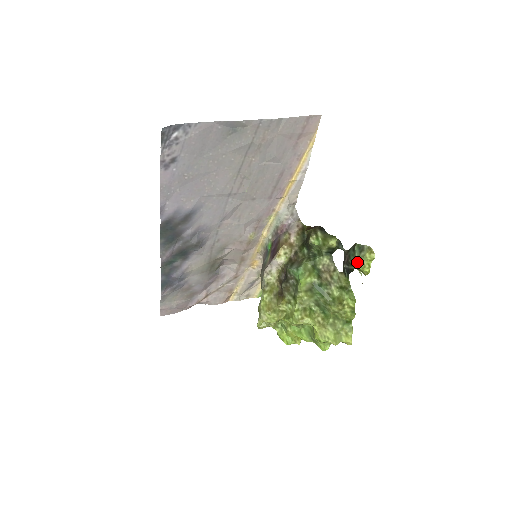
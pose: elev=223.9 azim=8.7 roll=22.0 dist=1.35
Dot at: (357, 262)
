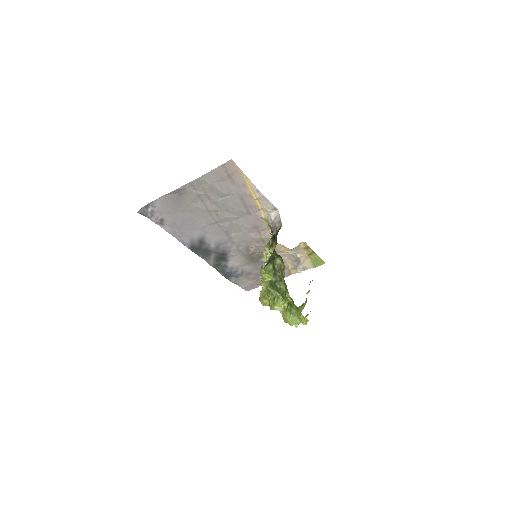
Dot at: (261, 274)
